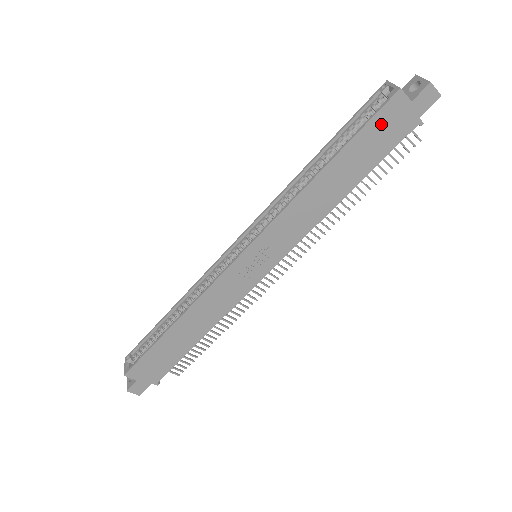
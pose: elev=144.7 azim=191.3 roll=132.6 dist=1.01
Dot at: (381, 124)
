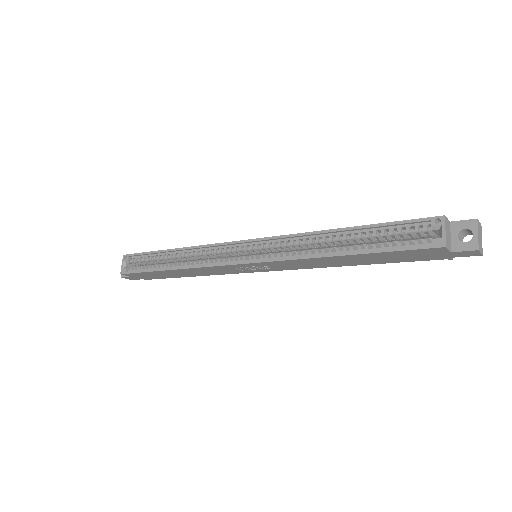
Dot at: (412, 253)
